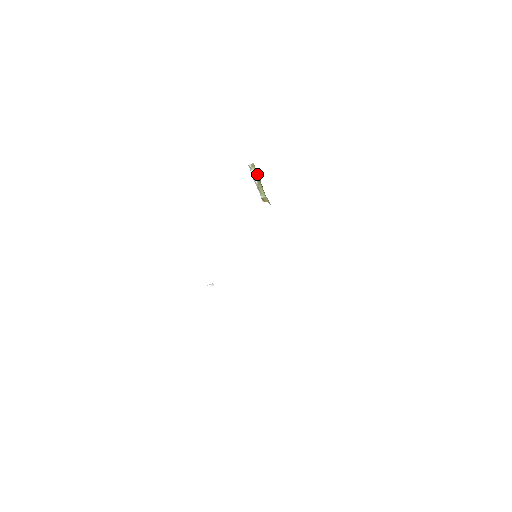
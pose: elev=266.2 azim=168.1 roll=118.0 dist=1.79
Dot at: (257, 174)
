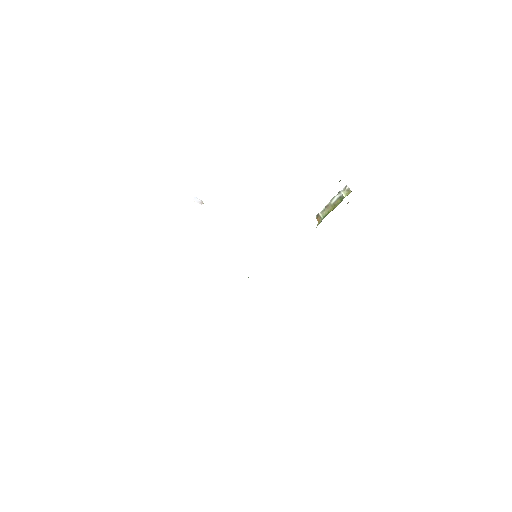
Dot at: (342, 199)
